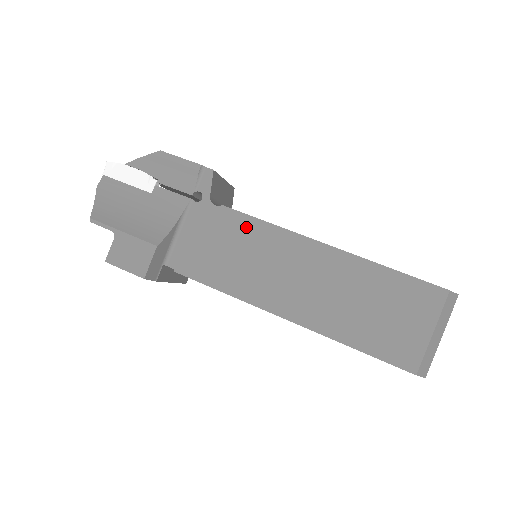
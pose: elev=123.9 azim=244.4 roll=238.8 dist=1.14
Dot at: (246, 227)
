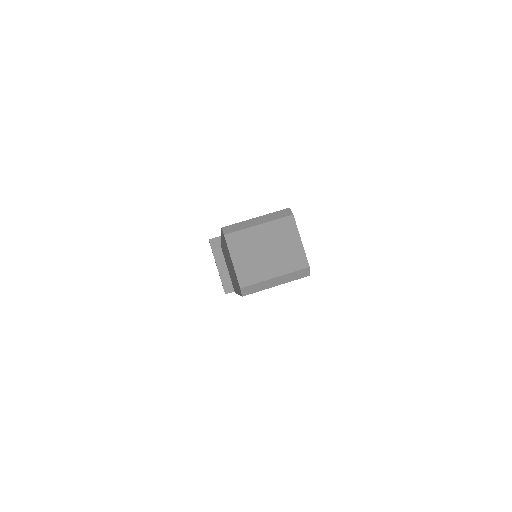
Dot at: occluded
